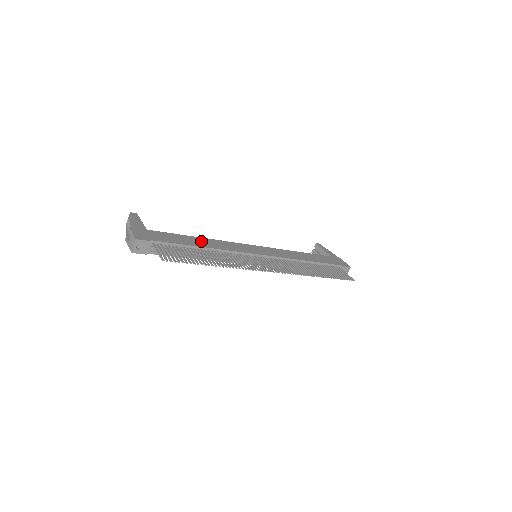
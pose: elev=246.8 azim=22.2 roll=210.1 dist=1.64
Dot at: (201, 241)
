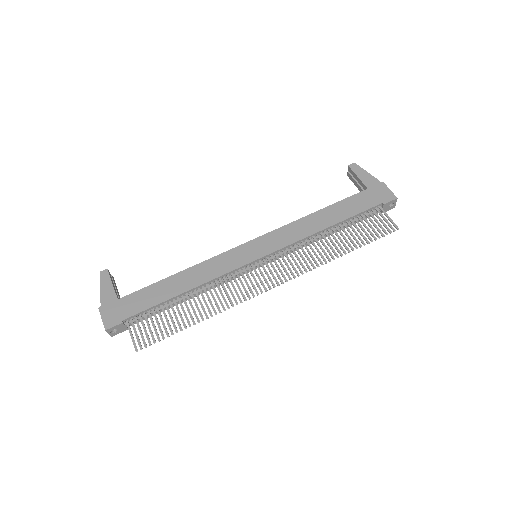
Dot at: (181, 280)
